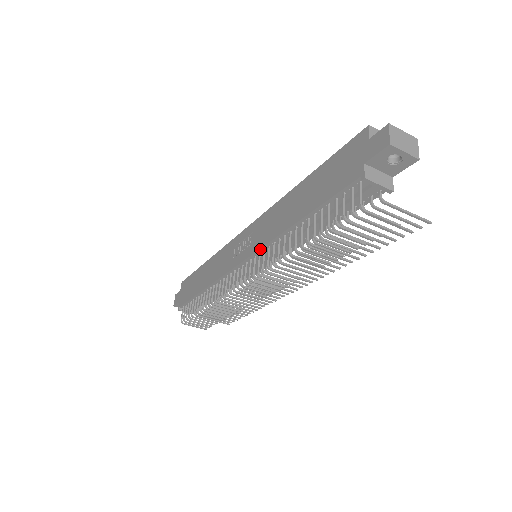
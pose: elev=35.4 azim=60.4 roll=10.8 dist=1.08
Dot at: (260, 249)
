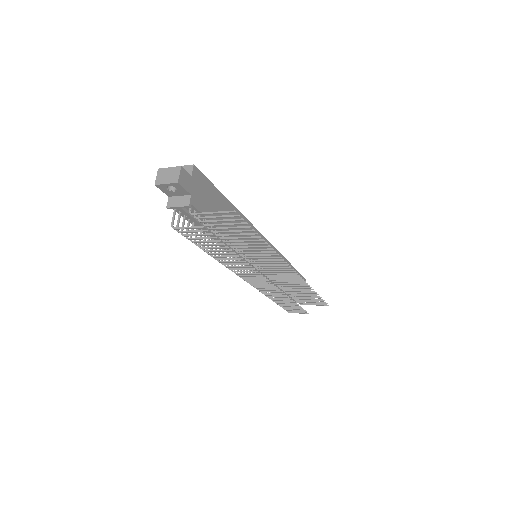
Dot at: occluded
